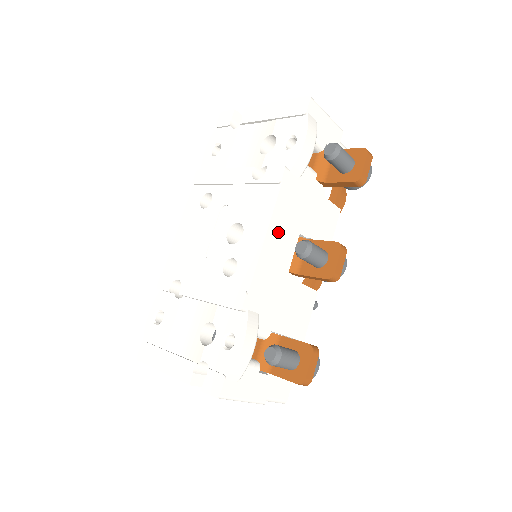
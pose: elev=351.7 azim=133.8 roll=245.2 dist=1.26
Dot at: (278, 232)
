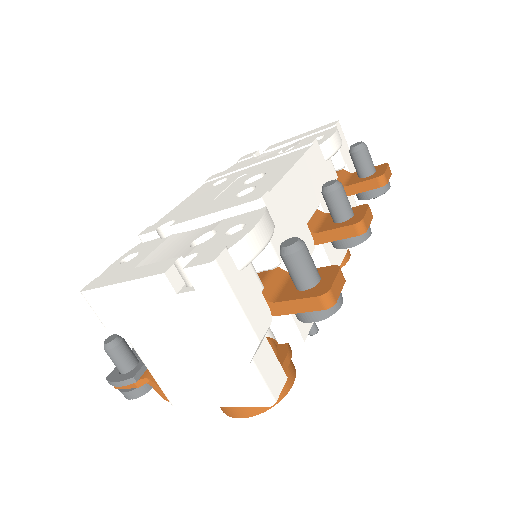
Dot at: (304, 177)
